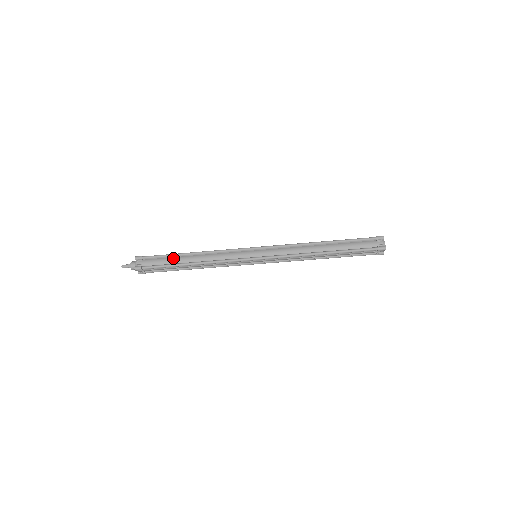
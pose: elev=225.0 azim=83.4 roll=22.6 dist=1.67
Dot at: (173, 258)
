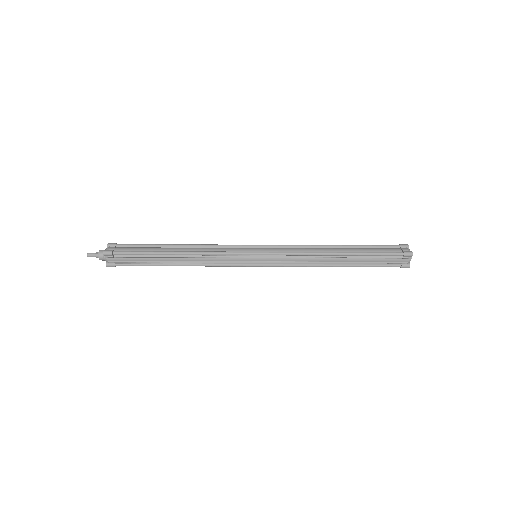
Dot at: (154, 247)
